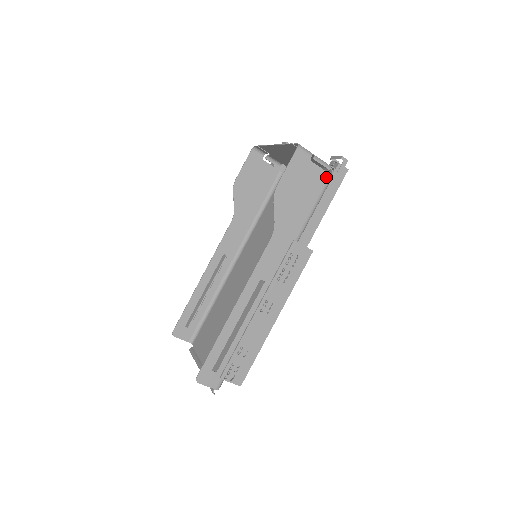
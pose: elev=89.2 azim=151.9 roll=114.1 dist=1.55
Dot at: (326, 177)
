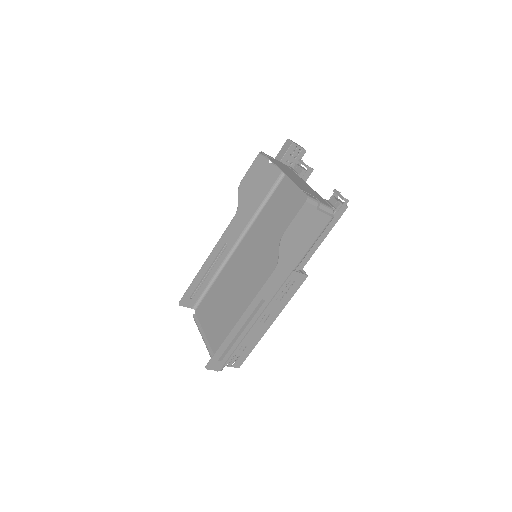
Dot at: (328, 220)
